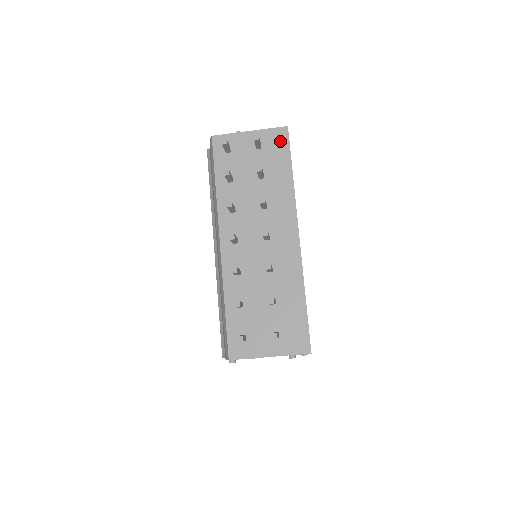
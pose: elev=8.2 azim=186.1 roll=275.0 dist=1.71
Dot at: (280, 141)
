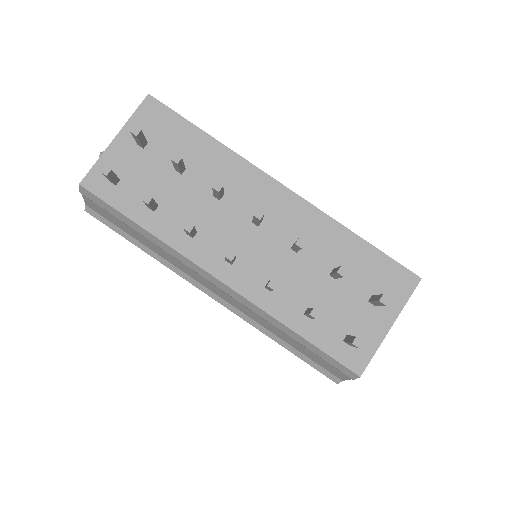
Dot at: (158, 116)
